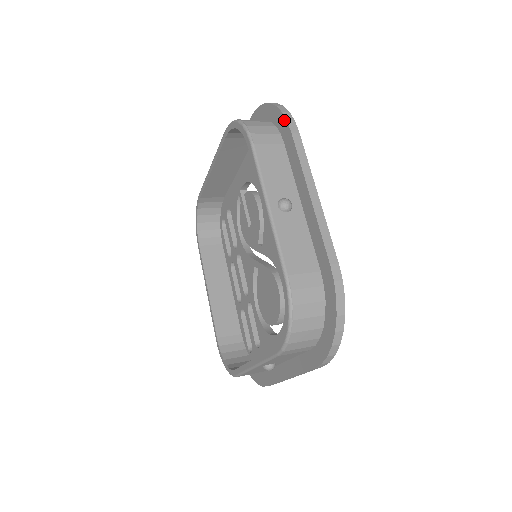
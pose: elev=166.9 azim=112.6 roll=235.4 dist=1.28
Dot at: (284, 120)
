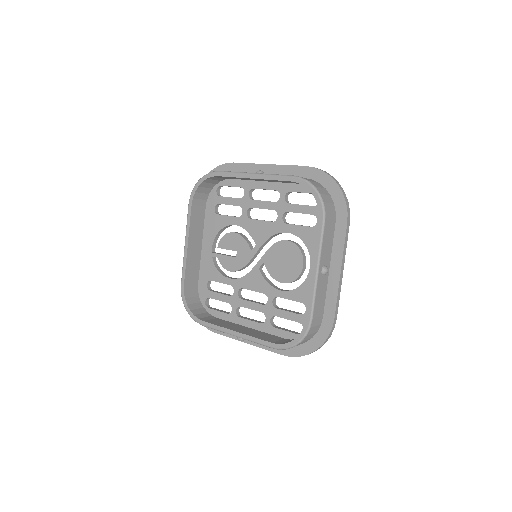
Dot at: (224, 165)
